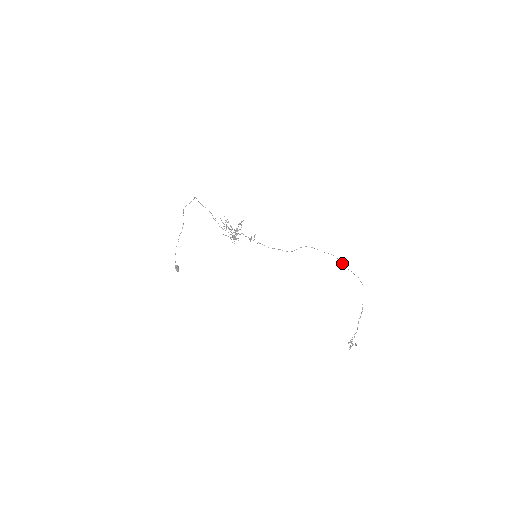
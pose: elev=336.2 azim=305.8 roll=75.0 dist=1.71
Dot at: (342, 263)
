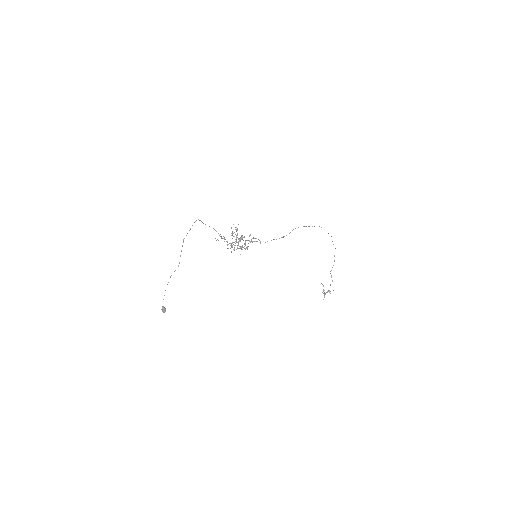
Dot at: occluded
